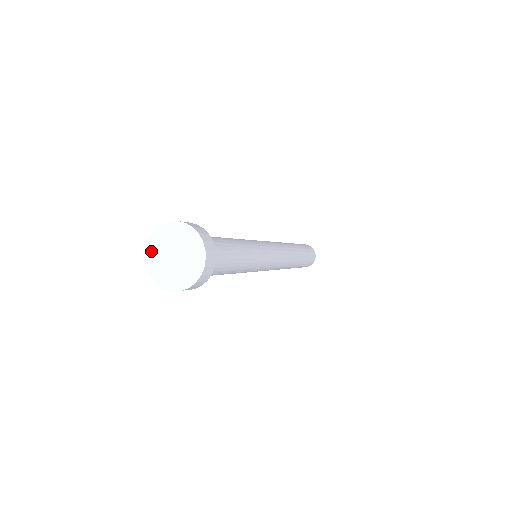
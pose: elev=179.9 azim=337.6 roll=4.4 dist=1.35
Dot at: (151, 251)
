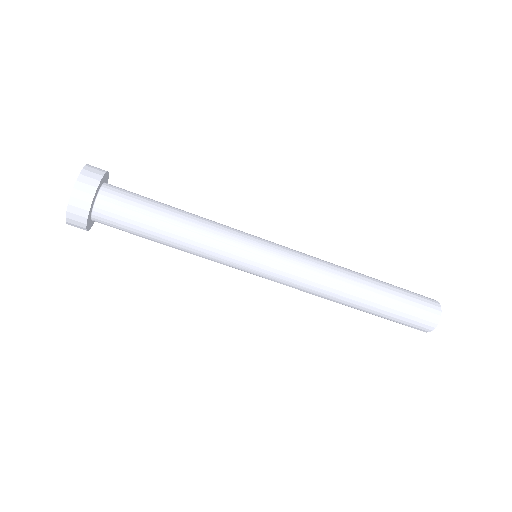
Dot at: occluded
